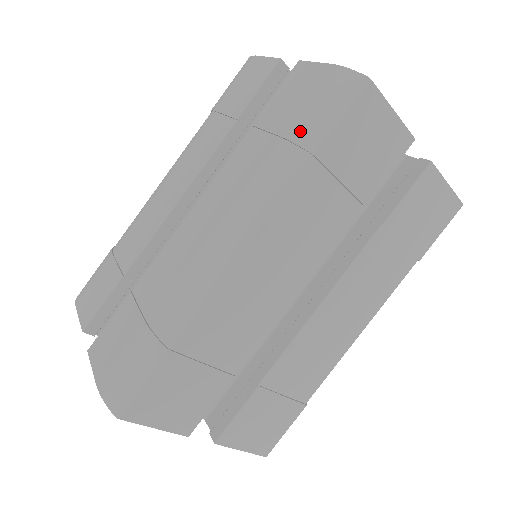
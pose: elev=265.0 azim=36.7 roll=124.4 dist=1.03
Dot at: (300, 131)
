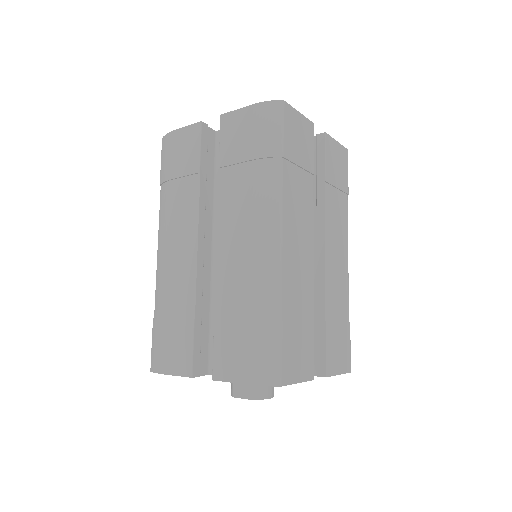
Dot at: (264, 149)
